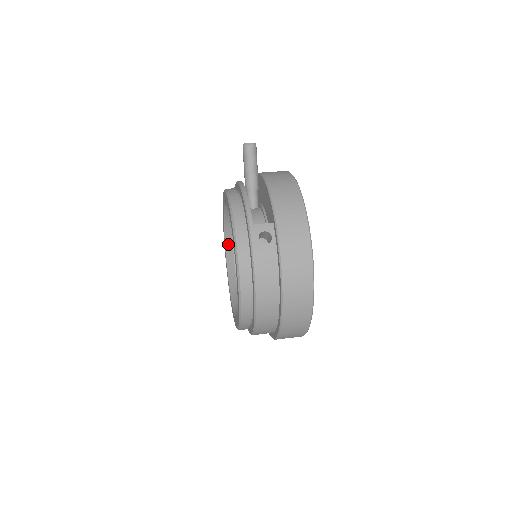
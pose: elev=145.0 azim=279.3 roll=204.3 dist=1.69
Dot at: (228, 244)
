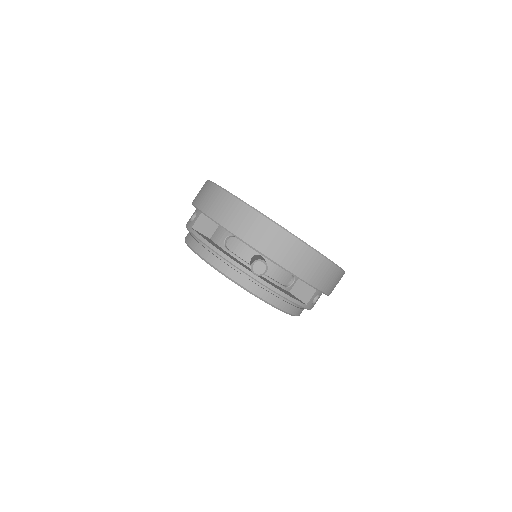
Dot at: occluded
